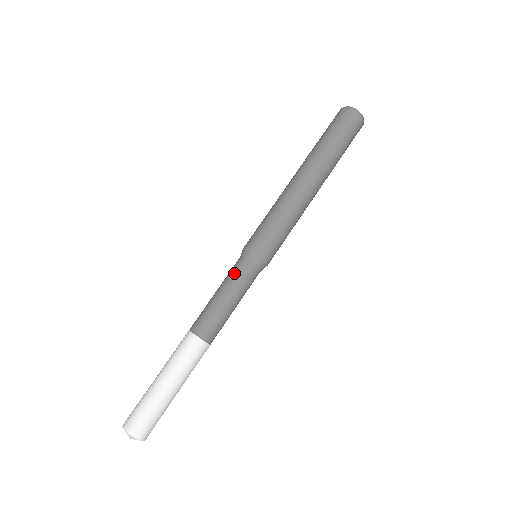
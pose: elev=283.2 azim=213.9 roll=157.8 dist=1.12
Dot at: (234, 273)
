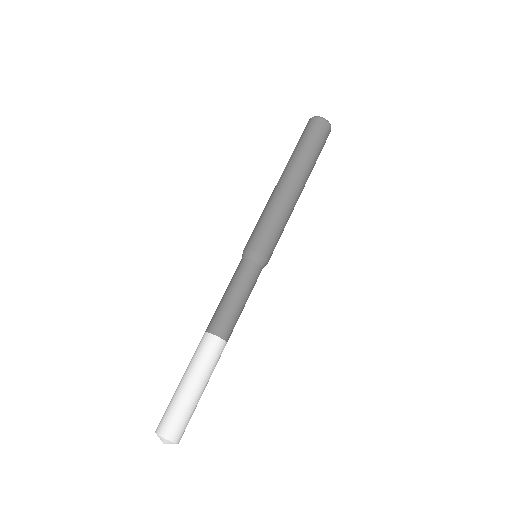
Dot at: (245, 275)
